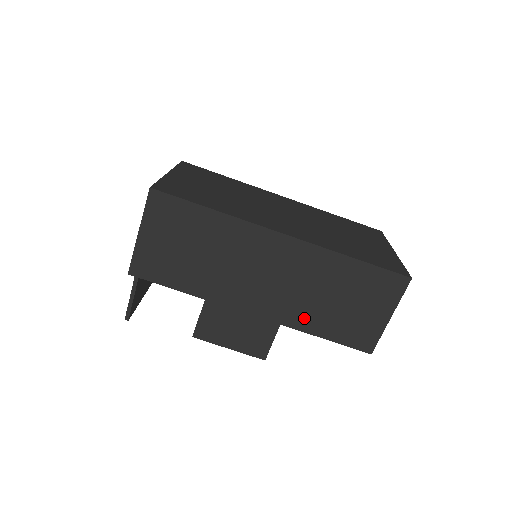
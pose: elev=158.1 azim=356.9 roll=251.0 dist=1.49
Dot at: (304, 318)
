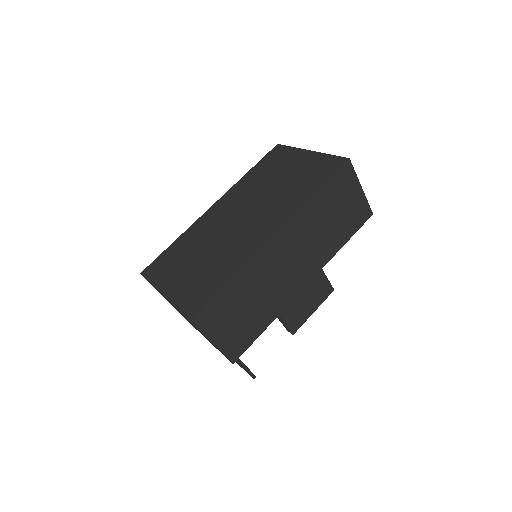
Dot at: (329, 249)
